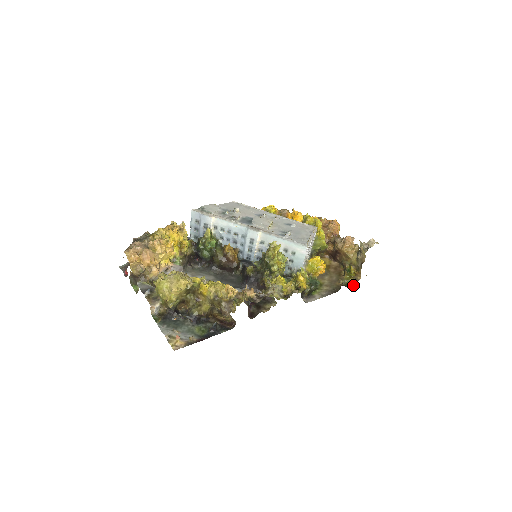
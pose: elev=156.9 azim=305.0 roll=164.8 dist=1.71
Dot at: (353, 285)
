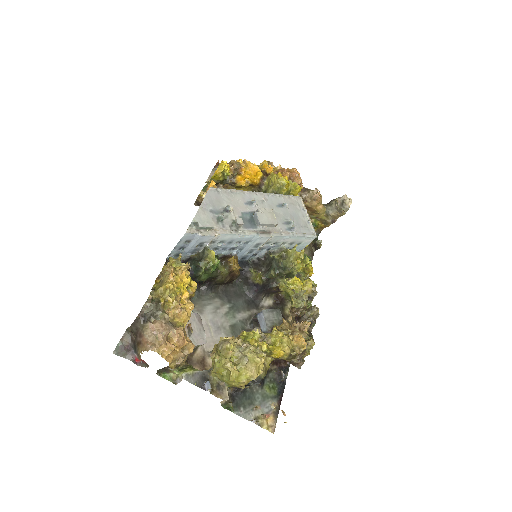
Dot at: occluded
